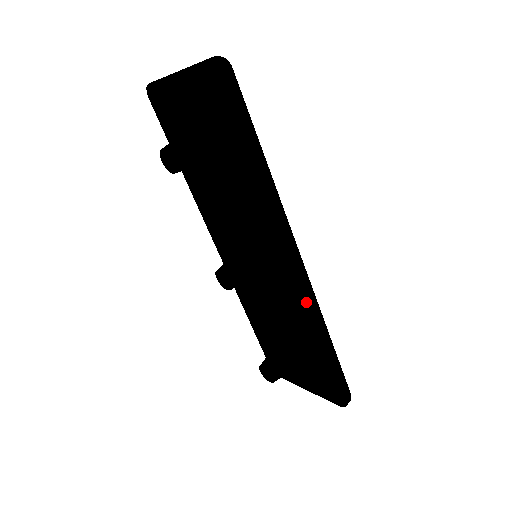
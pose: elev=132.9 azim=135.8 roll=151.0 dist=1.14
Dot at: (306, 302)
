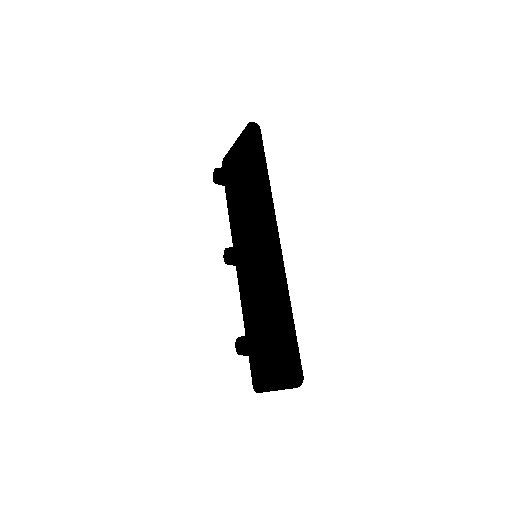
Dot at: (276, 271)
